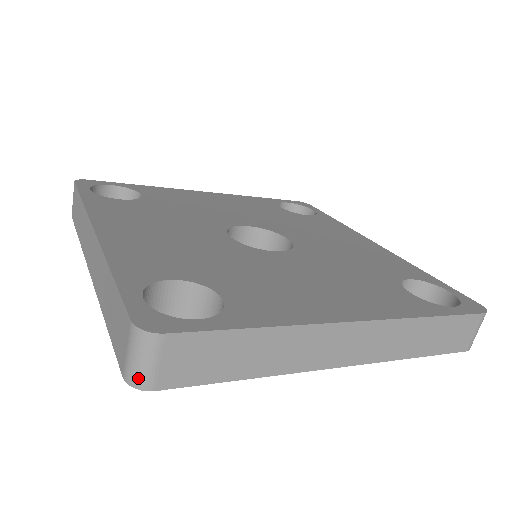
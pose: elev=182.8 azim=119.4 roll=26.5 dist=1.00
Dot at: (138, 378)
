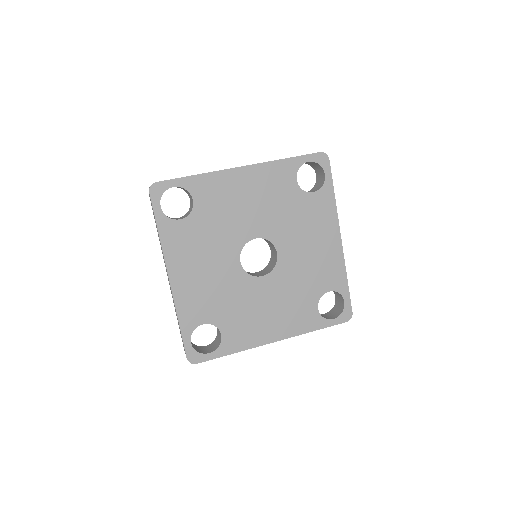
Dot at: occluded
